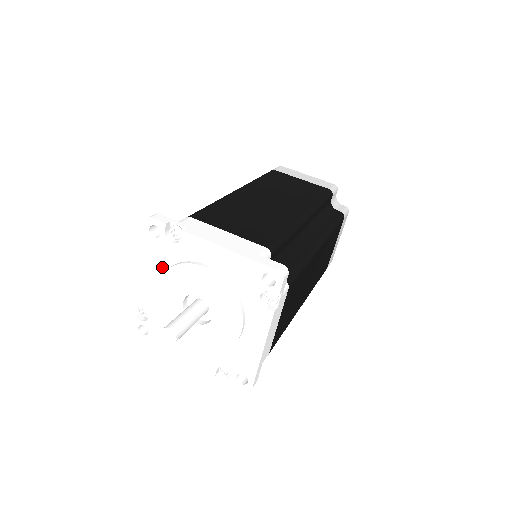
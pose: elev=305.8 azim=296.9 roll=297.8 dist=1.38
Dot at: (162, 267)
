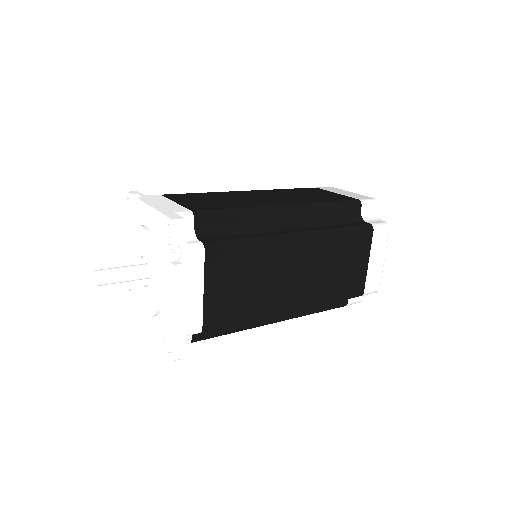
Dot at: occluded
